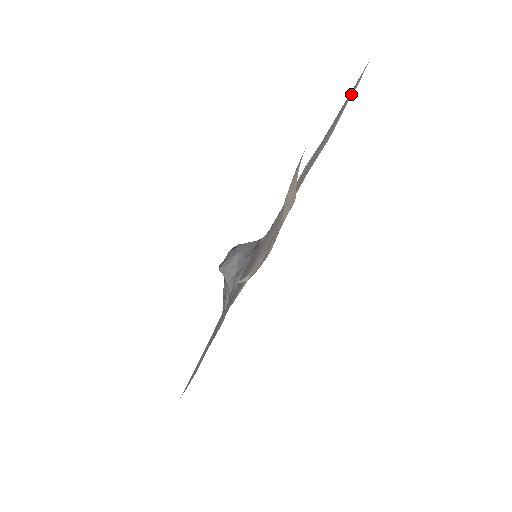
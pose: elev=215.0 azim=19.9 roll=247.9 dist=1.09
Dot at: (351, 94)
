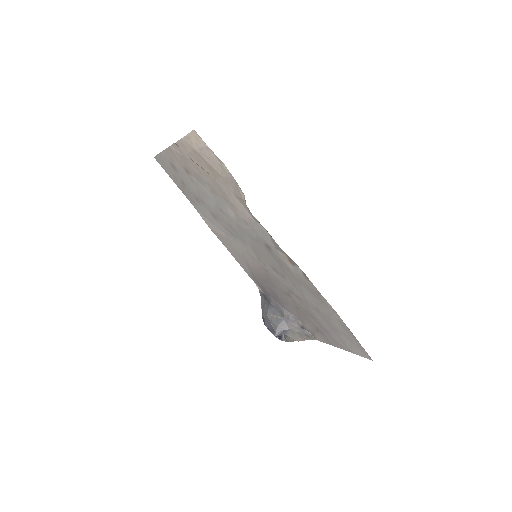
Dot at: (167, 163)
